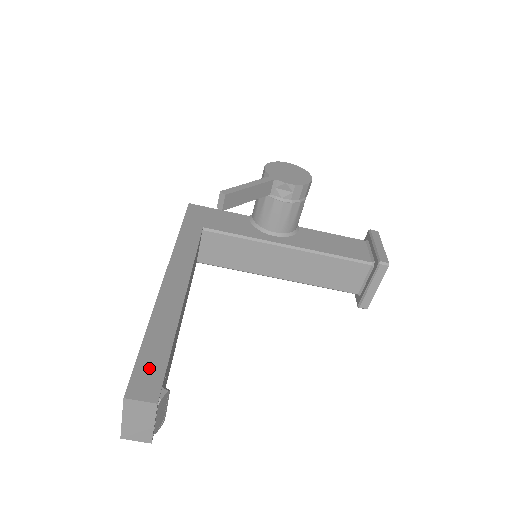
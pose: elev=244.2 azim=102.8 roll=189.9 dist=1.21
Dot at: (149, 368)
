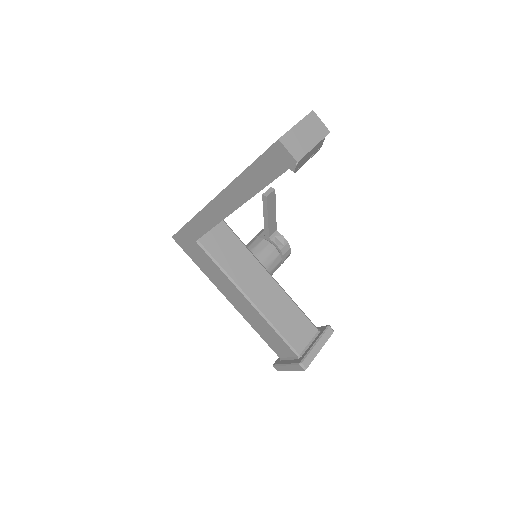
Dot at: occluded
